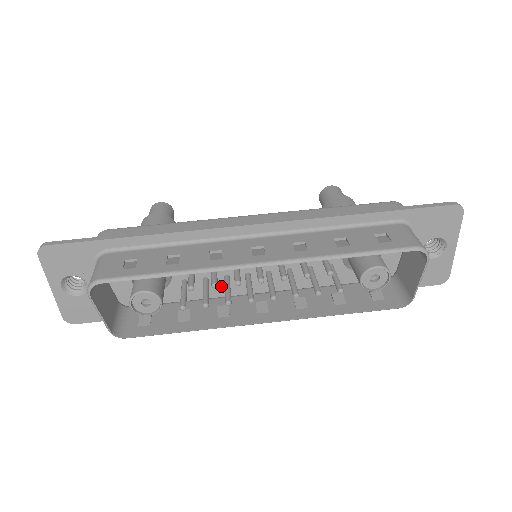
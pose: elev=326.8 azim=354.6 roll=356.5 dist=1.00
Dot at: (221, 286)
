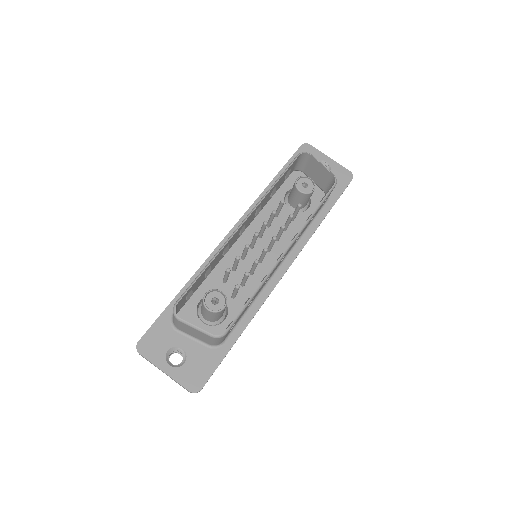
Dot at: (255, 281)
